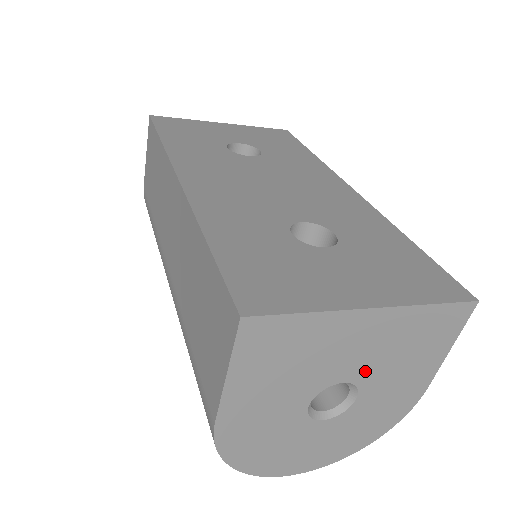
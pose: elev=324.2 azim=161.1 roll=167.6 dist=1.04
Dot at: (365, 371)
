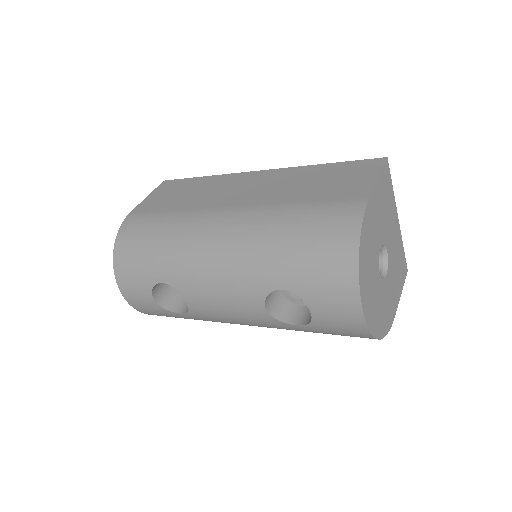
Dot at: (391, 257)
